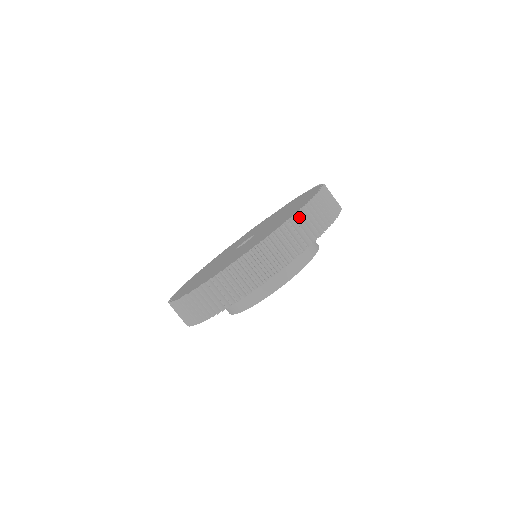
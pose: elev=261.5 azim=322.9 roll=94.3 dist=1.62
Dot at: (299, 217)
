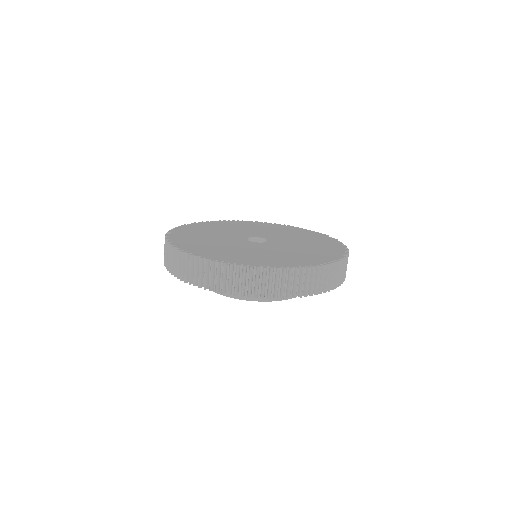
Dot at: (237, 270)
